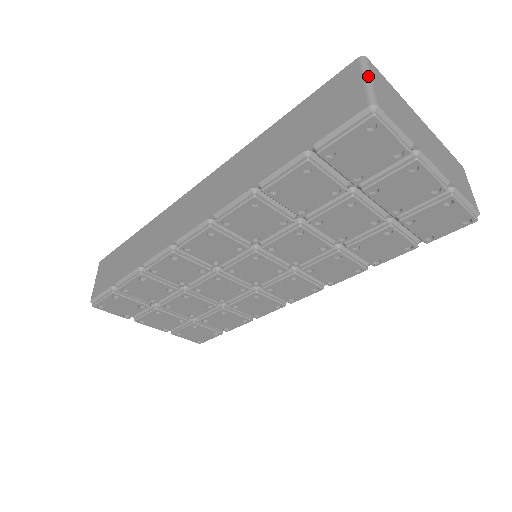
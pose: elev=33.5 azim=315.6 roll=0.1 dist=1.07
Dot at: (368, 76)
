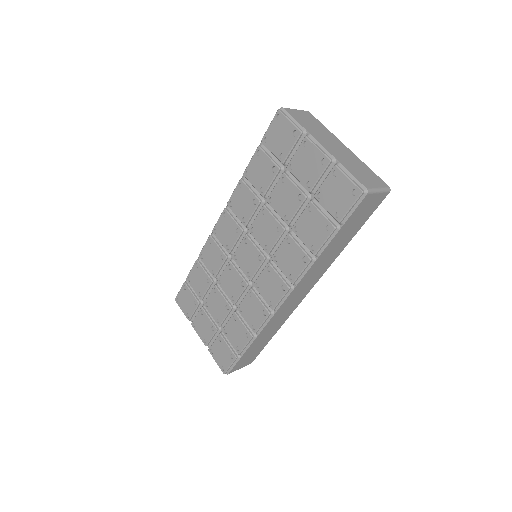
Dot at: (296, 109)
